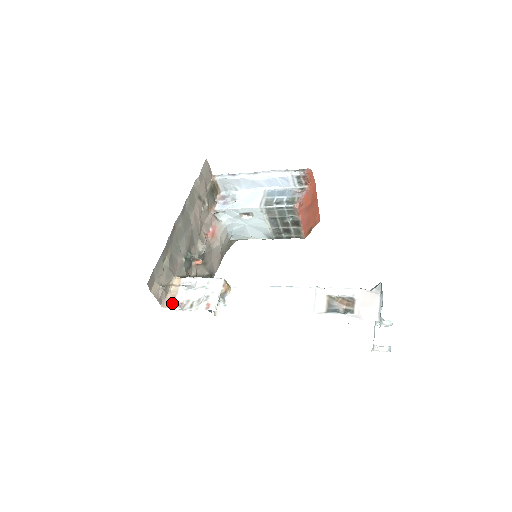
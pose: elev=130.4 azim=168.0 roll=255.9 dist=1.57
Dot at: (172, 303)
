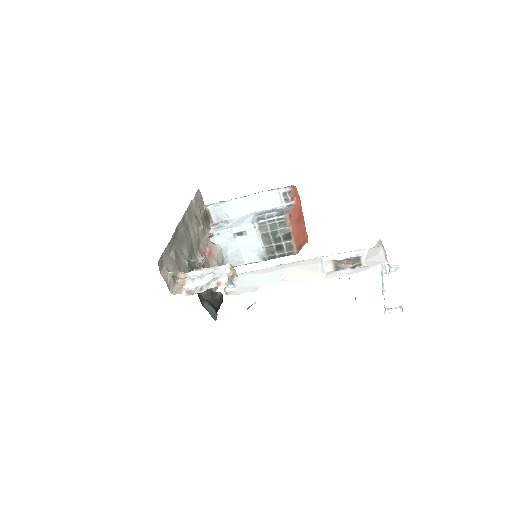
Dot at: (181, 290)
